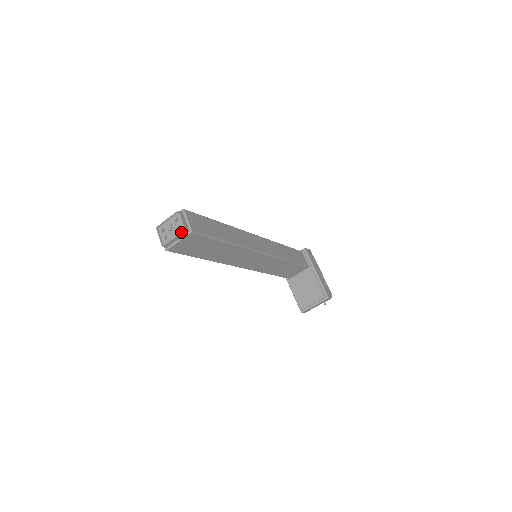
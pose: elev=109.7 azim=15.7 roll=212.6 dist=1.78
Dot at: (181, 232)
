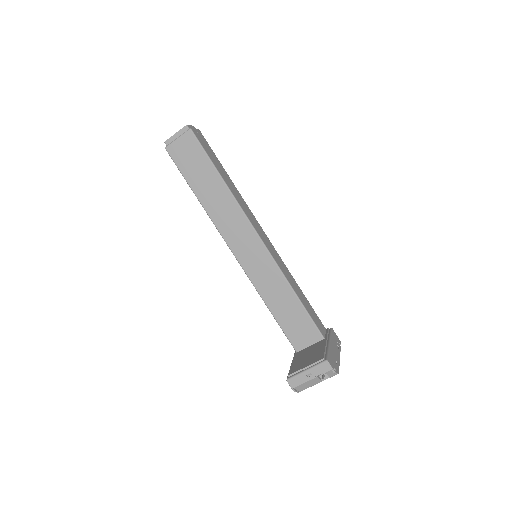
Dot at: (183, 128)
